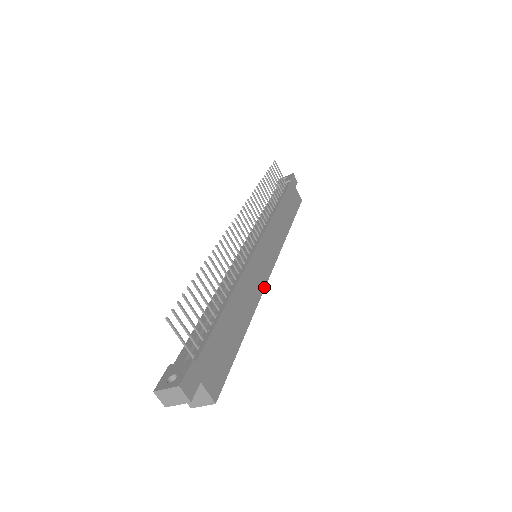
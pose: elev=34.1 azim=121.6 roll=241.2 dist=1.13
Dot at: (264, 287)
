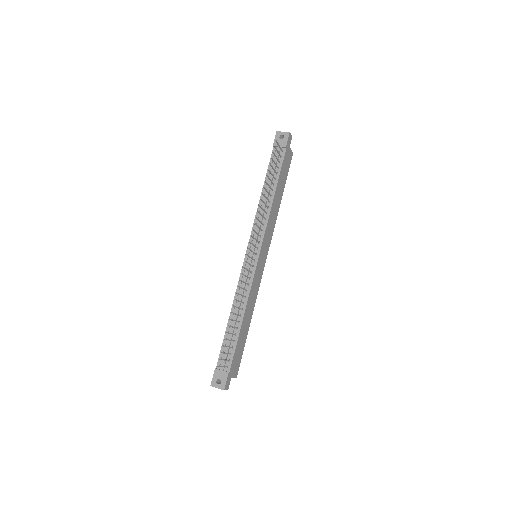
Dot at: occluded
